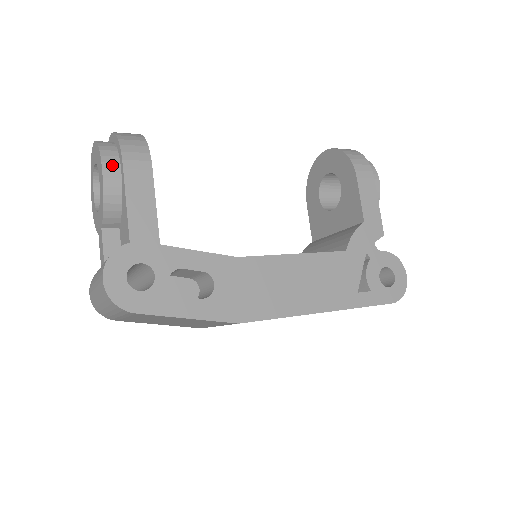
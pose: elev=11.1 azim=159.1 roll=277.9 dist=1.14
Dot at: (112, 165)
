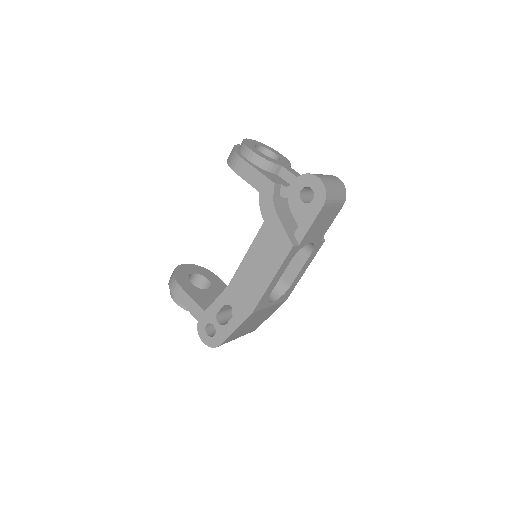
Dot at: occluded
